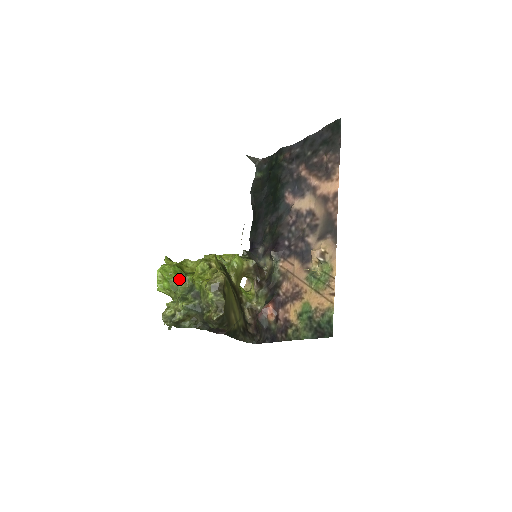
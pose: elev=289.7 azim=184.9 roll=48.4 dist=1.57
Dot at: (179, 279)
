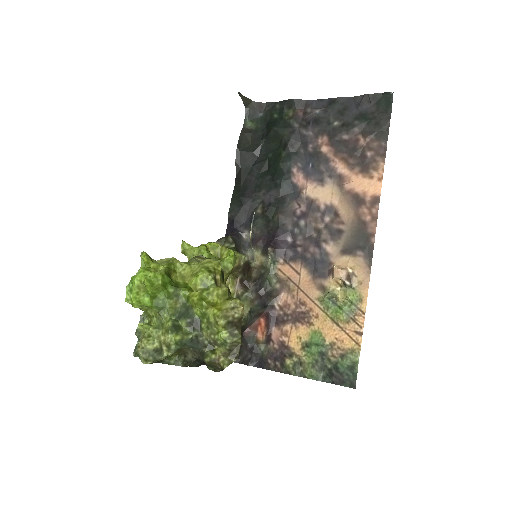
Dot at: (168, 294)
